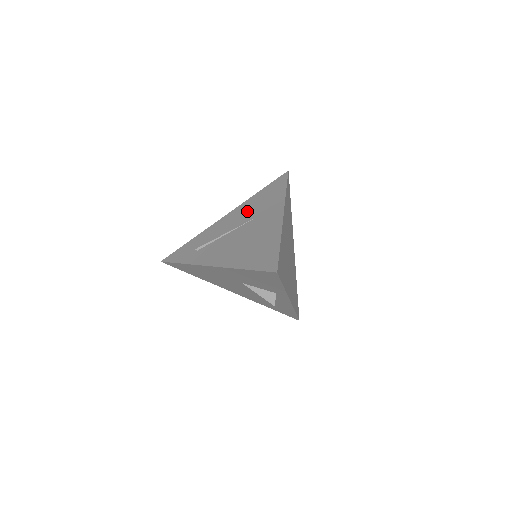
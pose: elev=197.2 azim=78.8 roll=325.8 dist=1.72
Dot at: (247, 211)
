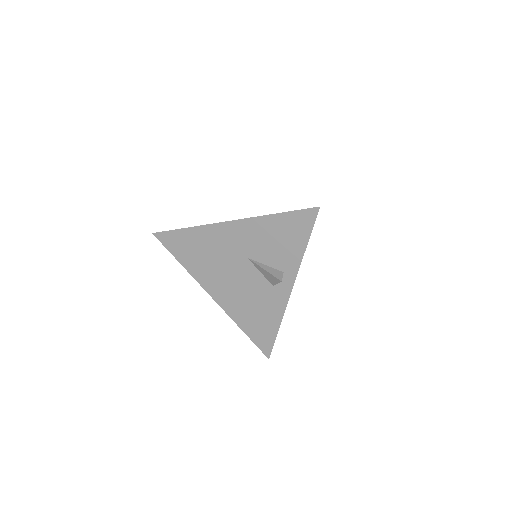
Dot at: occluded
